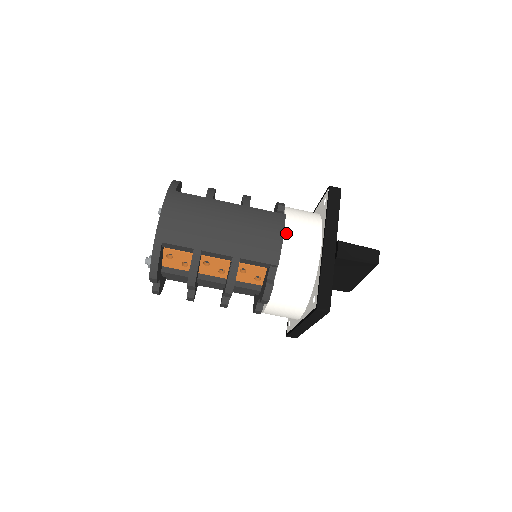
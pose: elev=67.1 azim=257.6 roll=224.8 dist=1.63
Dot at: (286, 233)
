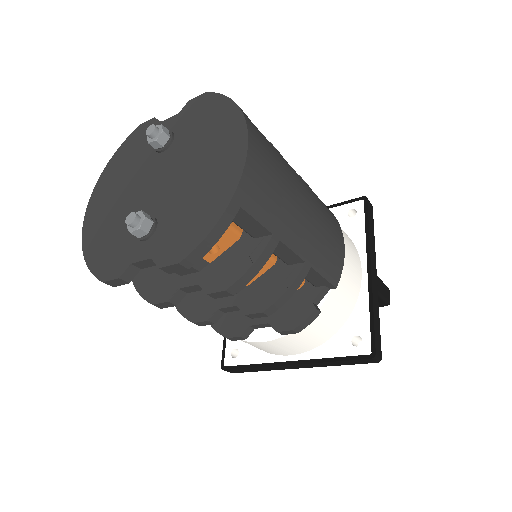
Dot at: occluded
